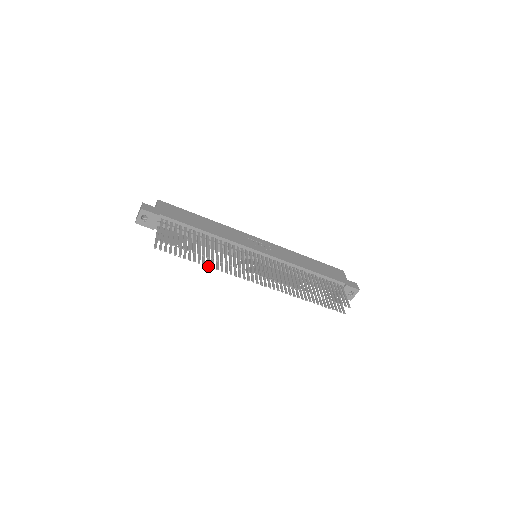
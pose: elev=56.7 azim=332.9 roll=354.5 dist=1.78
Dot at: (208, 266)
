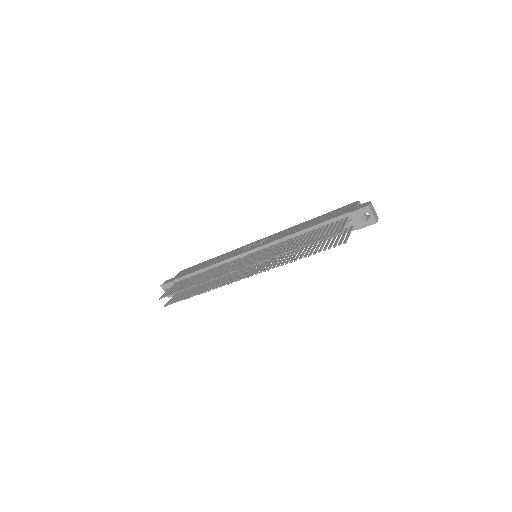
Dot at: (201, 293)
